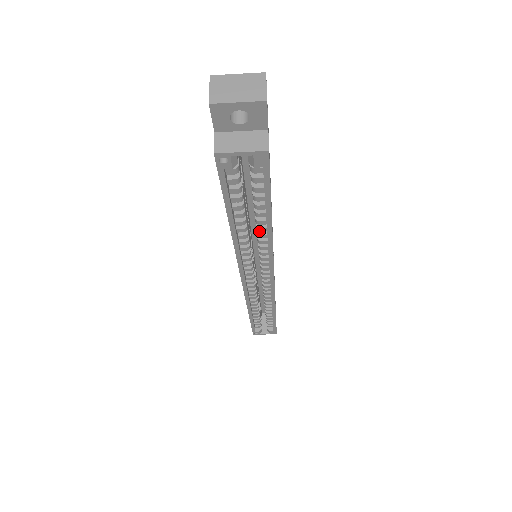
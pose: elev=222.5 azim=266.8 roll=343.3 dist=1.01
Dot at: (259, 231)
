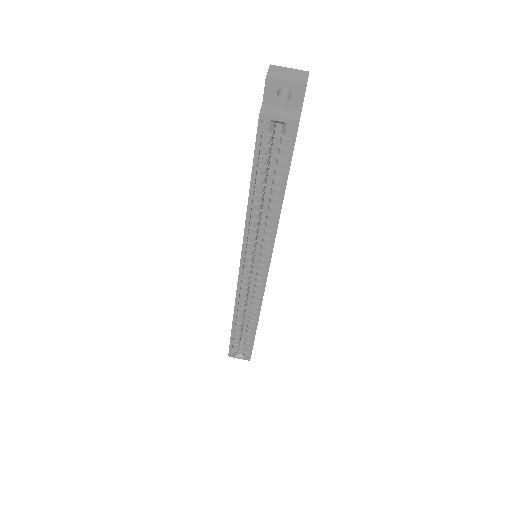
Dot at: (270, 212)
